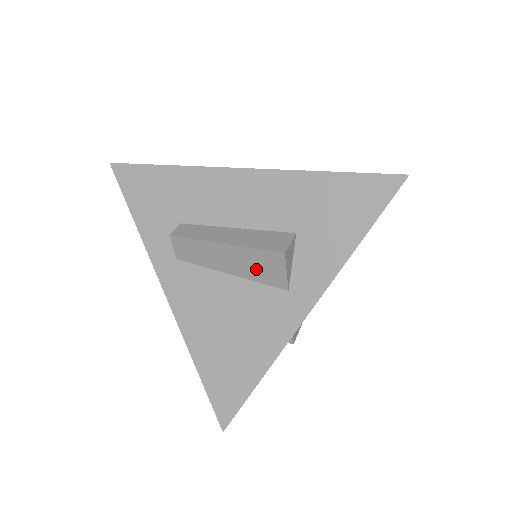
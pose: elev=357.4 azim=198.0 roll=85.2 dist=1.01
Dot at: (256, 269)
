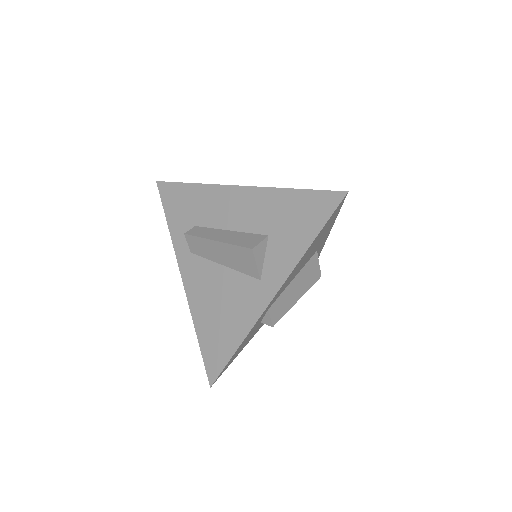
Dot at: (238, 261)
